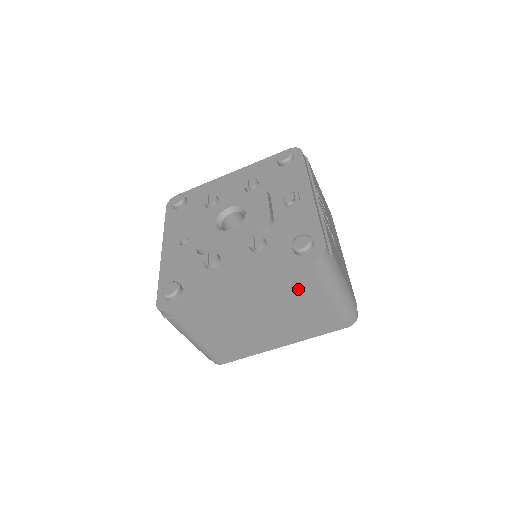
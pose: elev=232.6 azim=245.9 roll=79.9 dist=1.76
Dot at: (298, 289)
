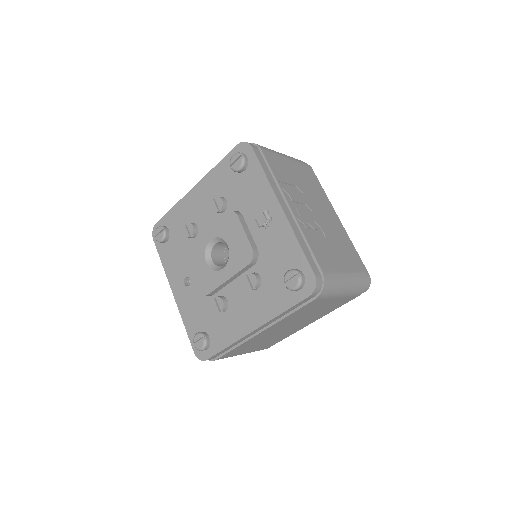
Dot at: (306, 309)
